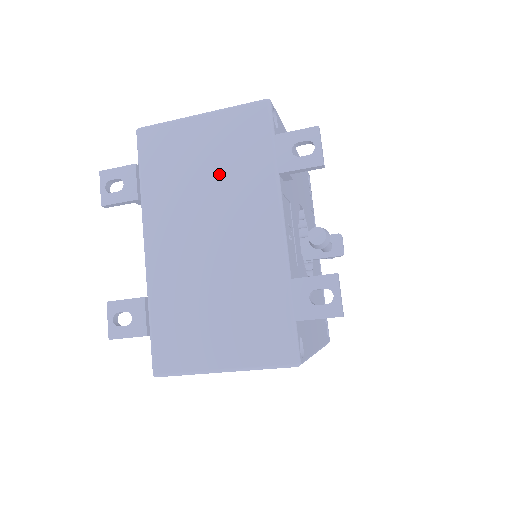
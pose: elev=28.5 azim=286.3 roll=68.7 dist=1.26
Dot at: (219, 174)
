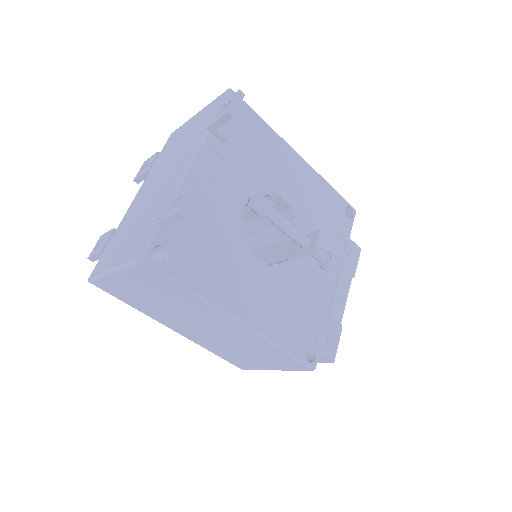
Dot at: (184, 143)
